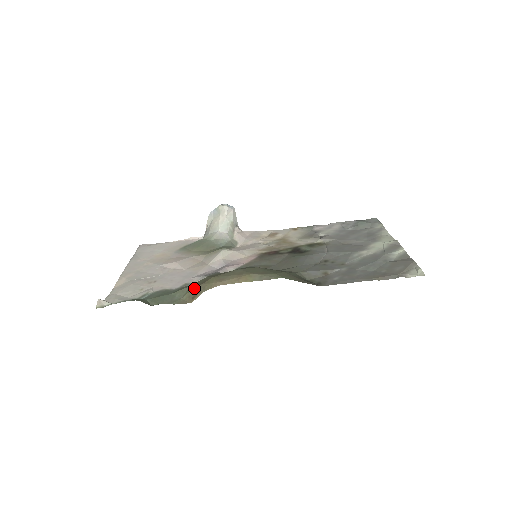
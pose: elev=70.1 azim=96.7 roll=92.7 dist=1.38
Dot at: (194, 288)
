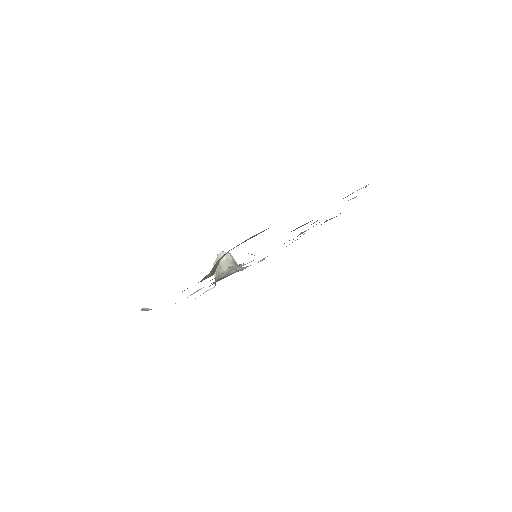
Dot at: (213, 268)
